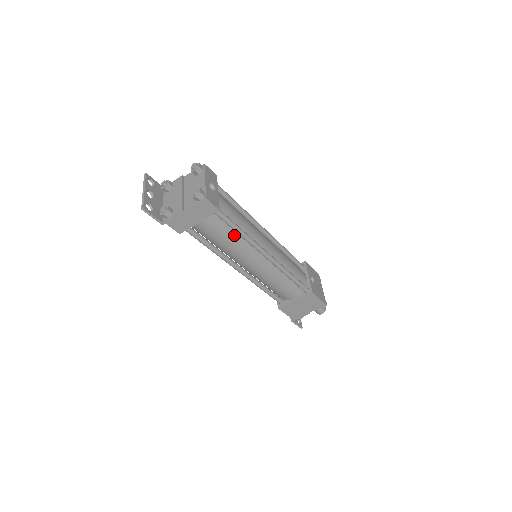
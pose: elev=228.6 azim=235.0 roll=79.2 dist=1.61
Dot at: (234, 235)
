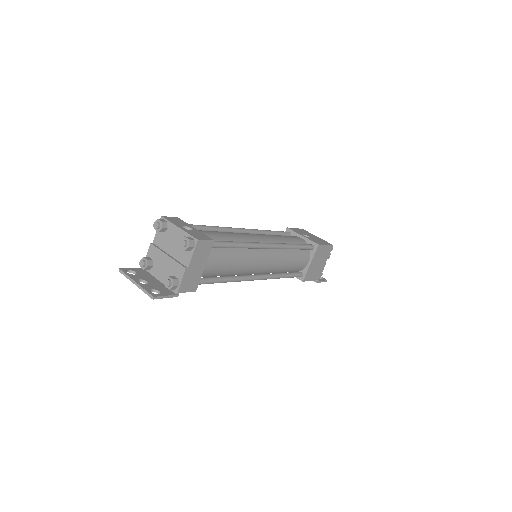
Dot at: (235, 252)
